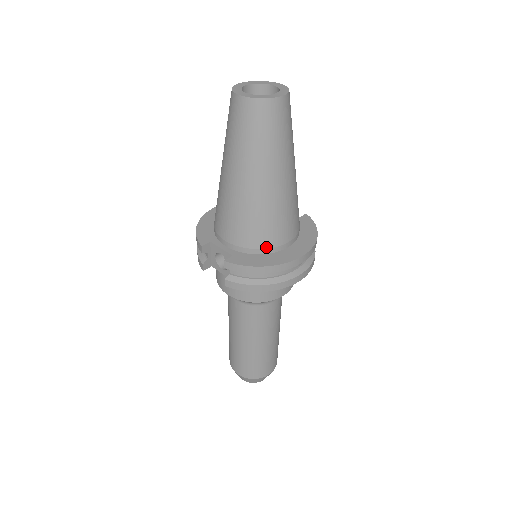
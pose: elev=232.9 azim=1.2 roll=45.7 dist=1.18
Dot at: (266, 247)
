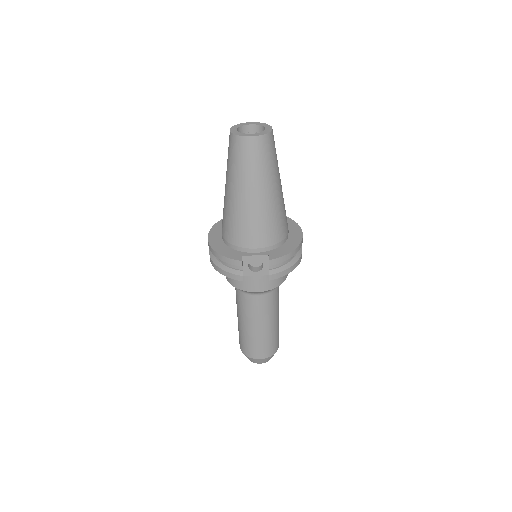
Dot at: (283, 238)
